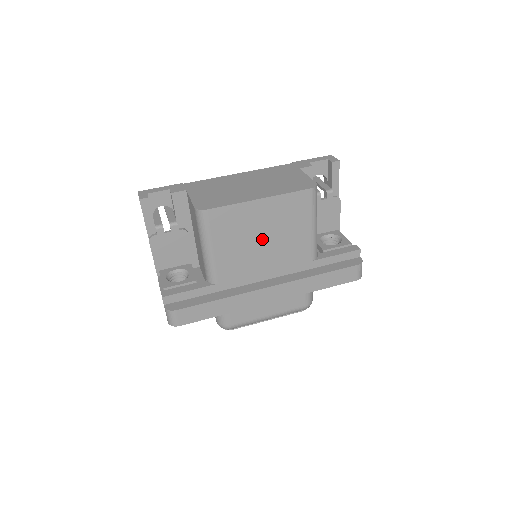
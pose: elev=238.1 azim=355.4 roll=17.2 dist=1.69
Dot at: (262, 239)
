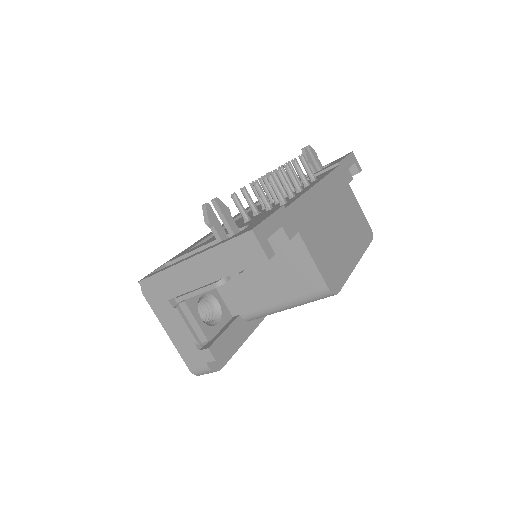
Dot at: occluded
